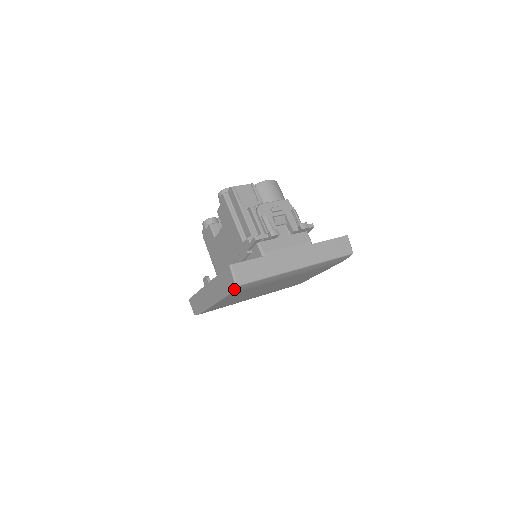
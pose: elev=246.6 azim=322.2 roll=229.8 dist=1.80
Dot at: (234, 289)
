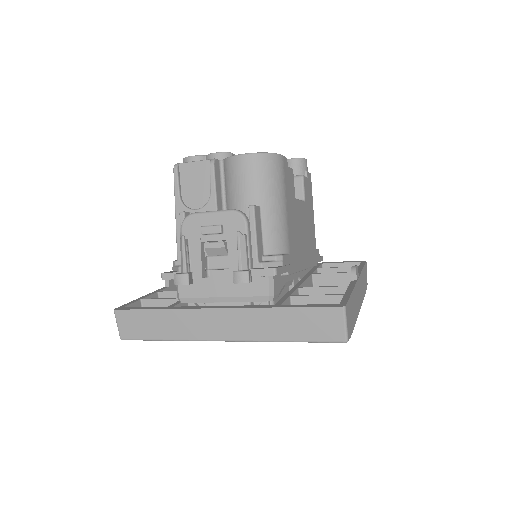
Dot at: occluded
